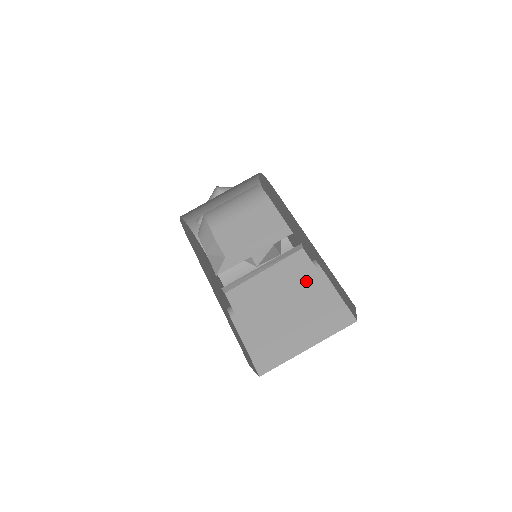
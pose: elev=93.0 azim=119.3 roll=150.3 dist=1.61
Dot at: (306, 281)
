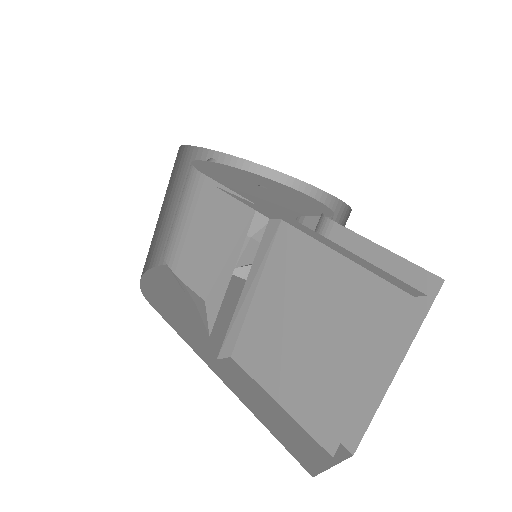
Dot at: (315, 273)
